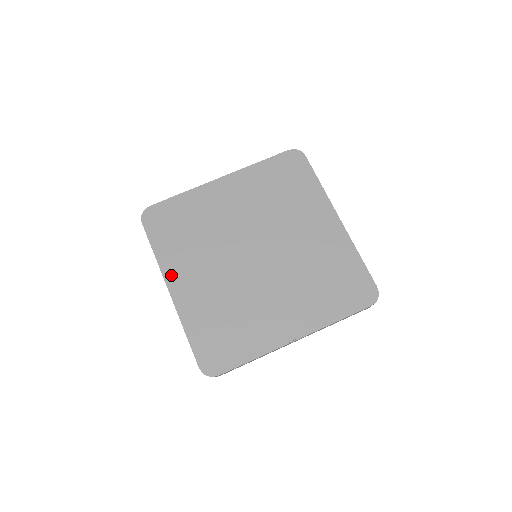
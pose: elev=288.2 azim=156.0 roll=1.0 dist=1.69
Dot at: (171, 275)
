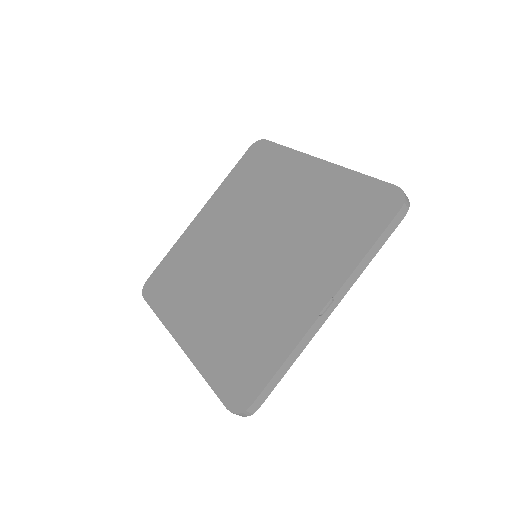
Dot at: (177, 327)
